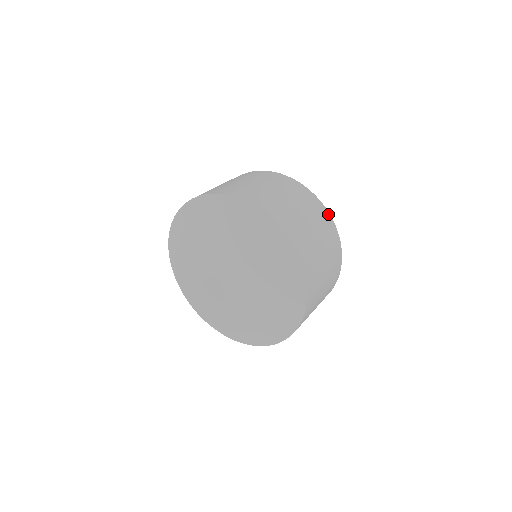
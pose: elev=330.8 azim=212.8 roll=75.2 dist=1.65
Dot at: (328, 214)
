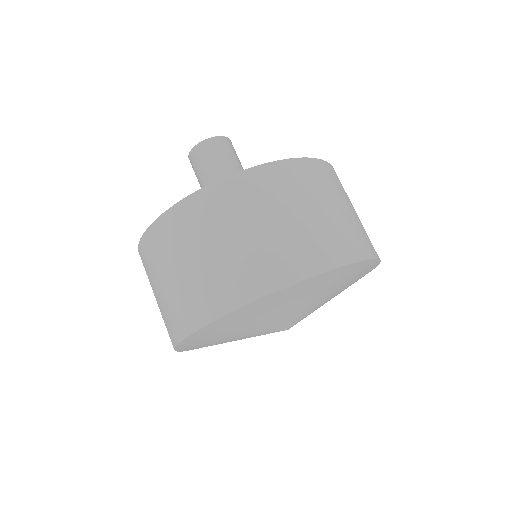
Dot at: occluded
